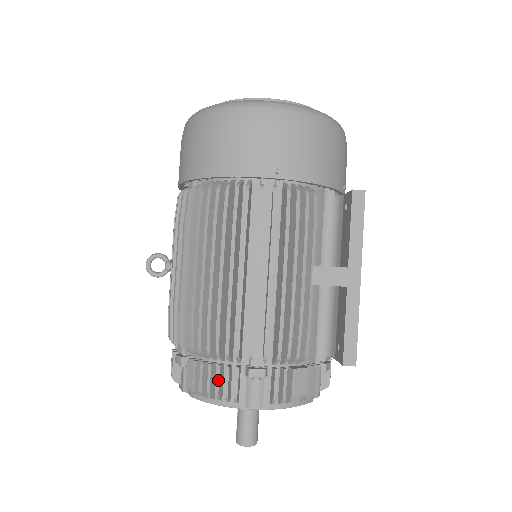
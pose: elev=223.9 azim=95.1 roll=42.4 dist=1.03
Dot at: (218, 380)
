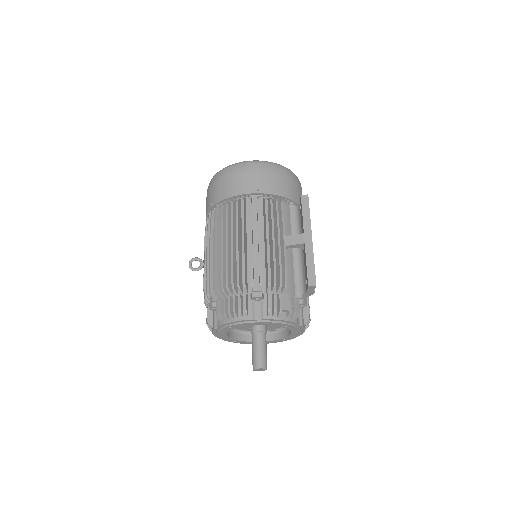
Dot at: (234, 303)
